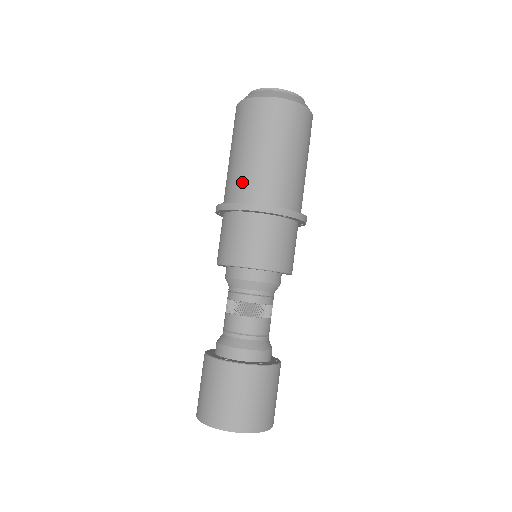
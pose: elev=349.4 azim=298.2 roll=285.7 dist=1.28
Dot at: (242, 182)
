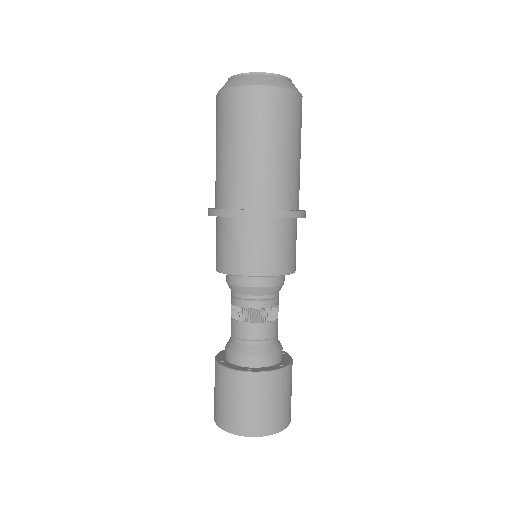
Dot at: (247, 185)
